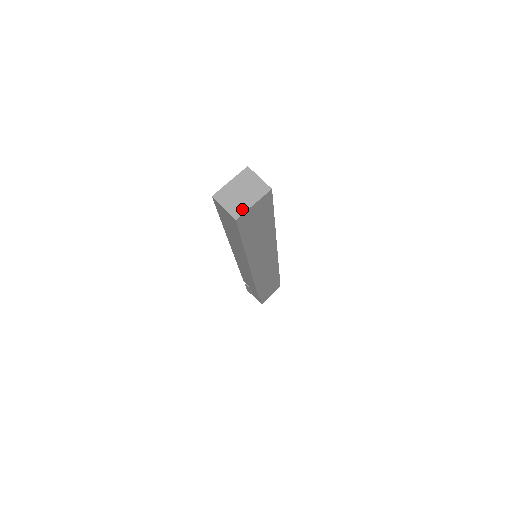
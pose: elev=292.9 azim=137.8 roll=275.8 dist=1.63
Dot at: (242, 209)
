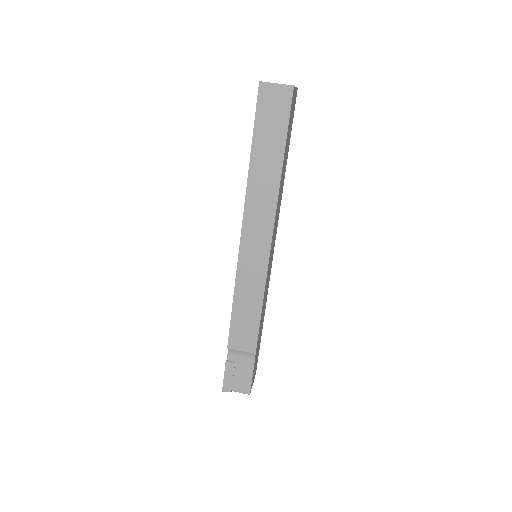
Dot at: occluded
